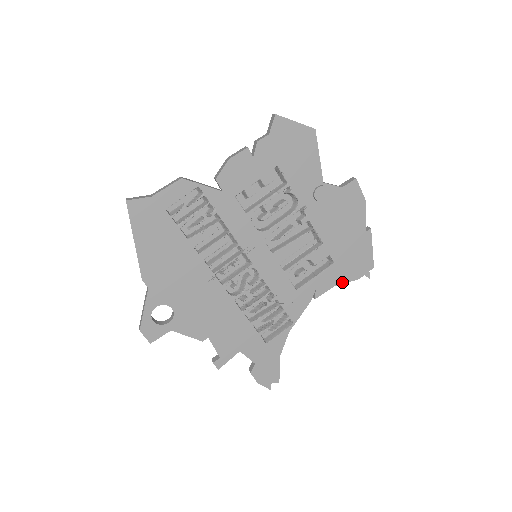
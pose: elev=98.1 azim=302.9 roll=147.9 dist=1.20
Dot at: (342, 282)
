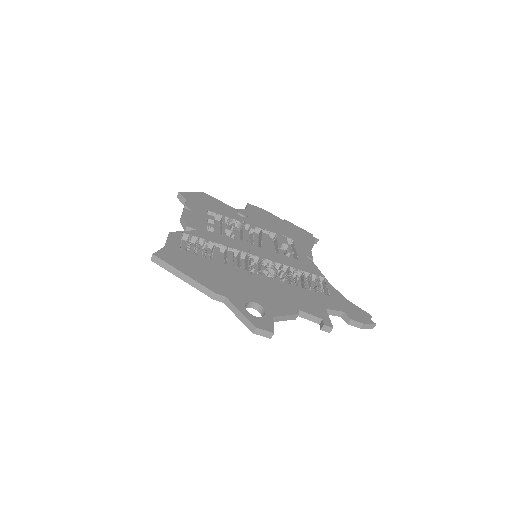
Dot at: (311, 247)
